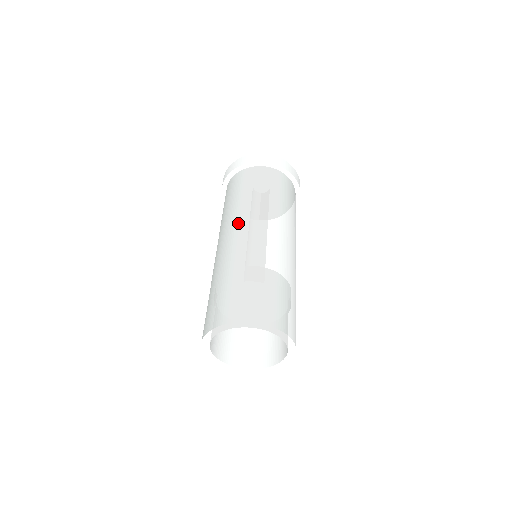
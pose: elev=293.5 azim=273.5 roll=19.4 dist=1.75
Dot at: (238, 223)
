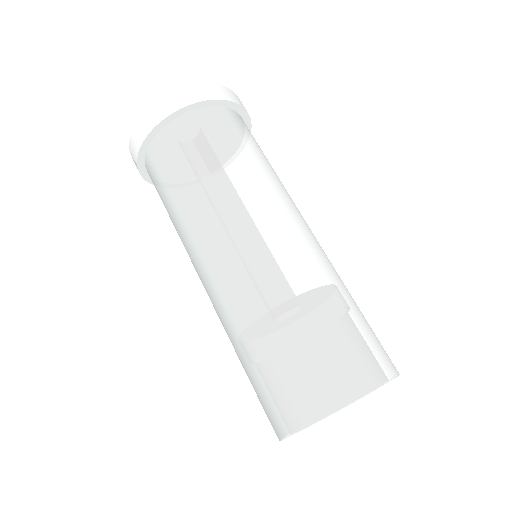
Dot at: (213, 241)
